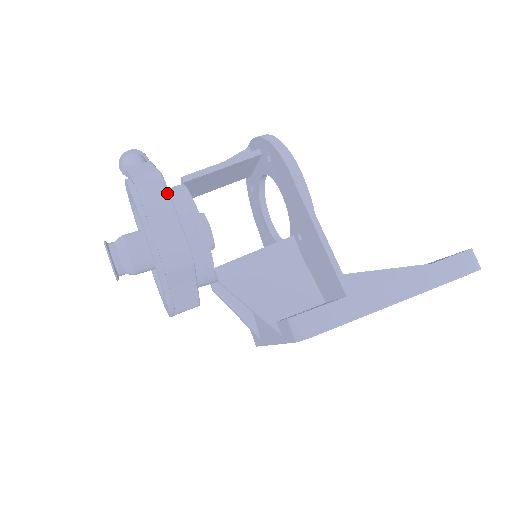
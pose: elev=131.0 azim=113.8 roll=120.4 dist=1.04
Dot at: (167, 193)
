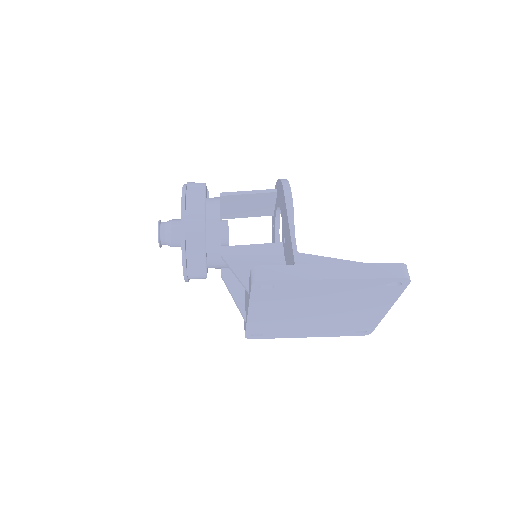
Dot at: (204, 192)
